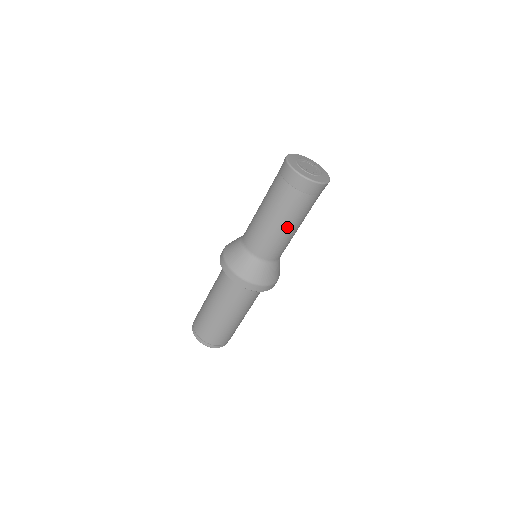
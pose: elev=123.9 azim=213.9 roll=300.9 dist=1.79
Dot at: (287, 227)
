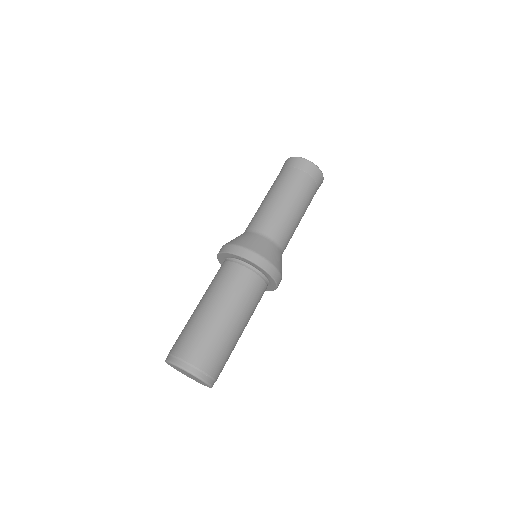
Dot at: (300, 212)
